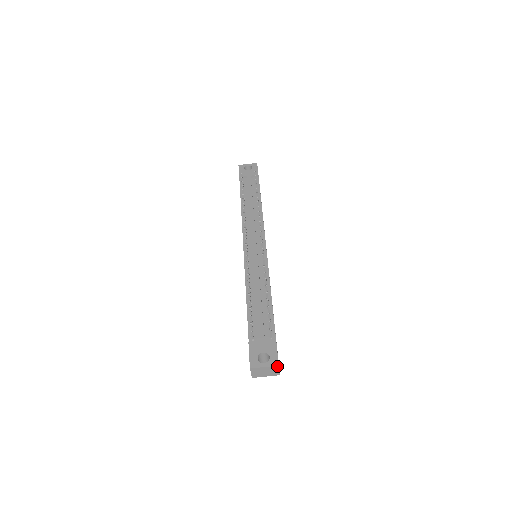
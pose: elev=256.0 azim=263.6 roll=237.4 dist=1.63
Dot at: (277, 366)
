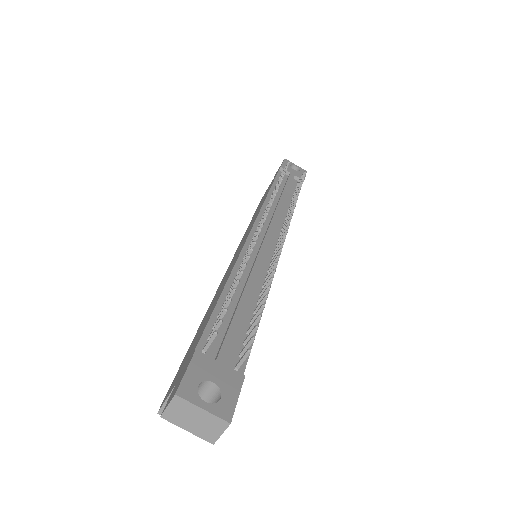
Dot at: (226, 422)
